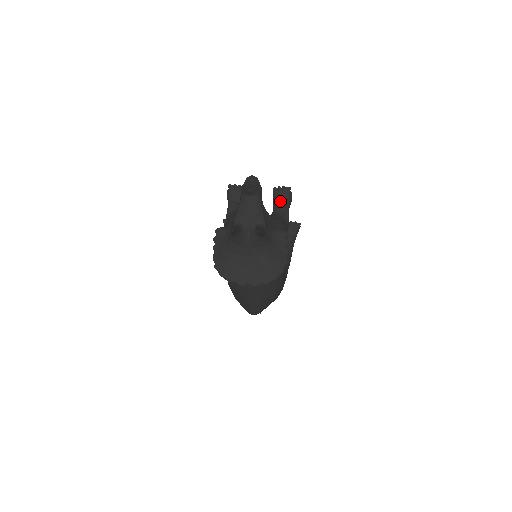
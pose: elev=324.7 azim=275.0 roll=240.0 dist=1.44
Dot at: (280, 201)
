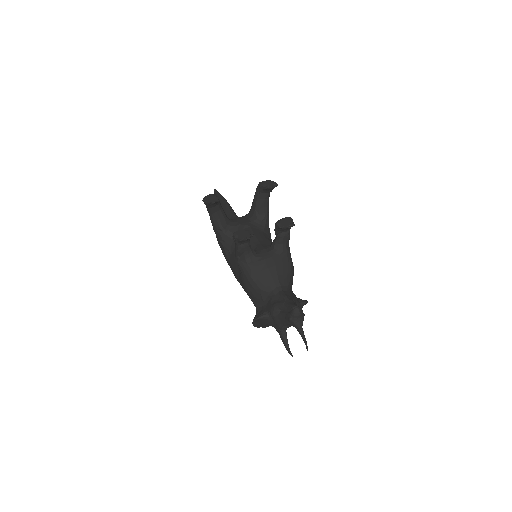
Dot at: (283, 231)
